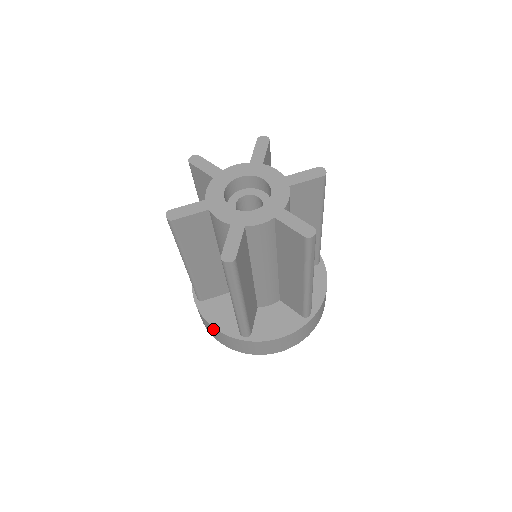
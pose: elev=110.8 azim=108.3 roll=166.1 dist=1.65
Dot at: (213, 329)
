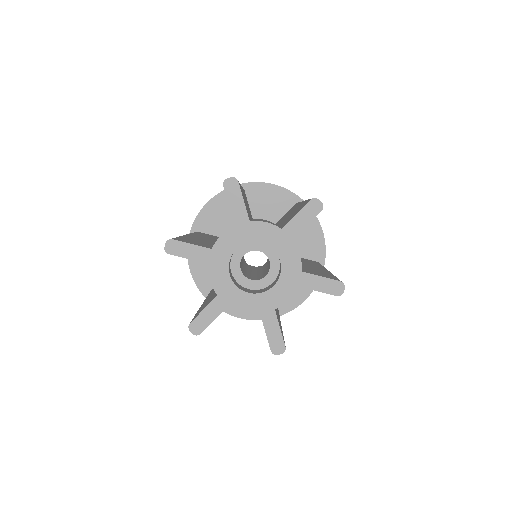
Dot at: occluded
